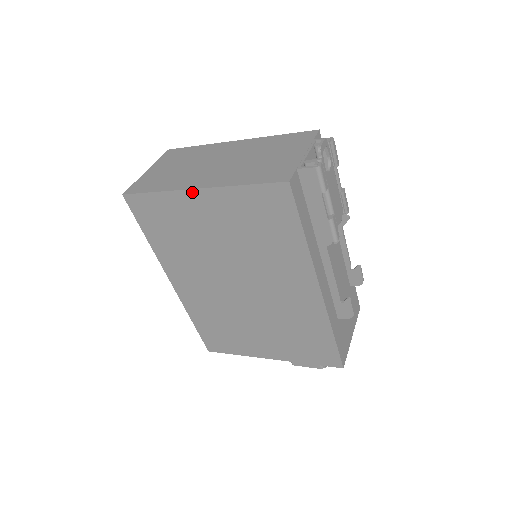
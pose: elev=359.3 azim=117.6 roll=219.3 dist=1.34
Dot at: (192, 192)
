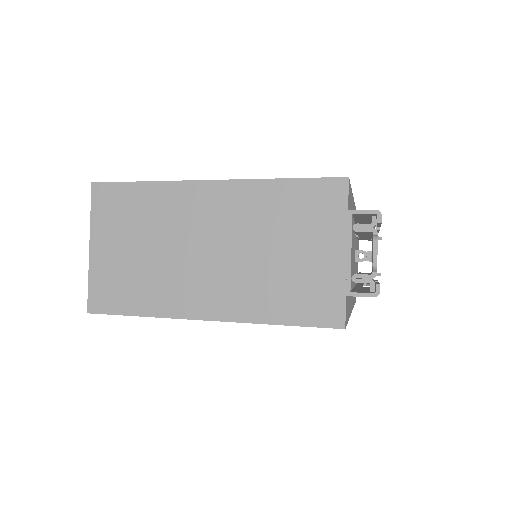
Dot at: (198, 319)
